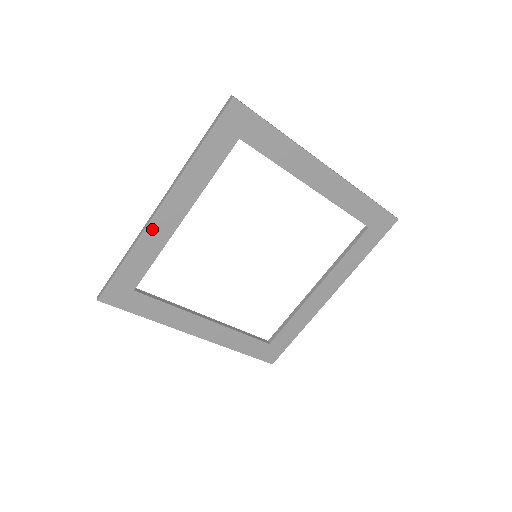
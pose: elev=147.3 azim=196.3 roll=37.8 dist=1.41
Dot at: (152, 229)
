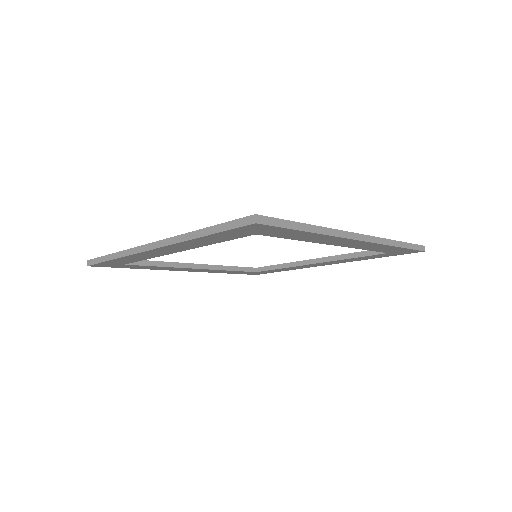
Dot at: (143, 254)
